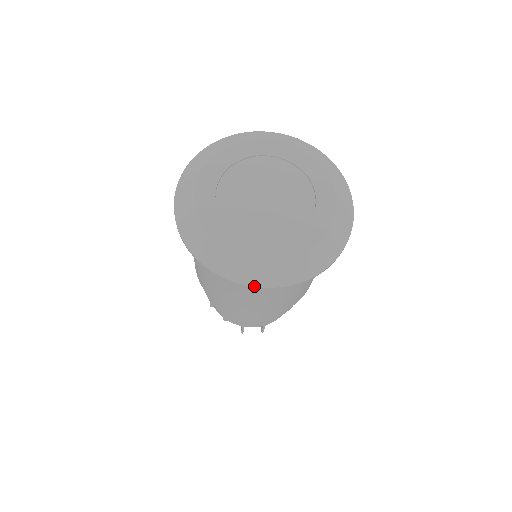
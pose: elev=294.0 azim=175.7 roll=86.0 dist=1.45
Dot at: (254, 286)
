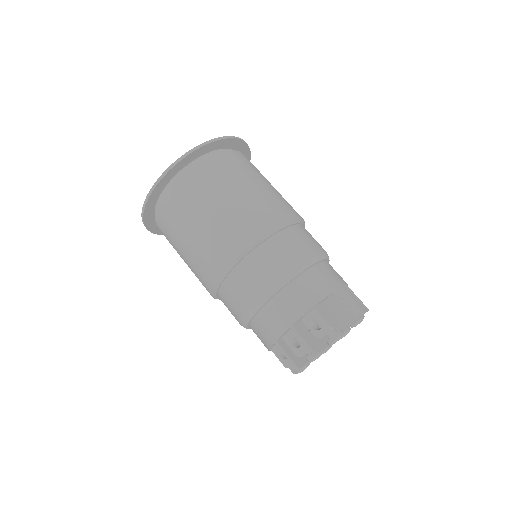
Dot at: (144, 202)
